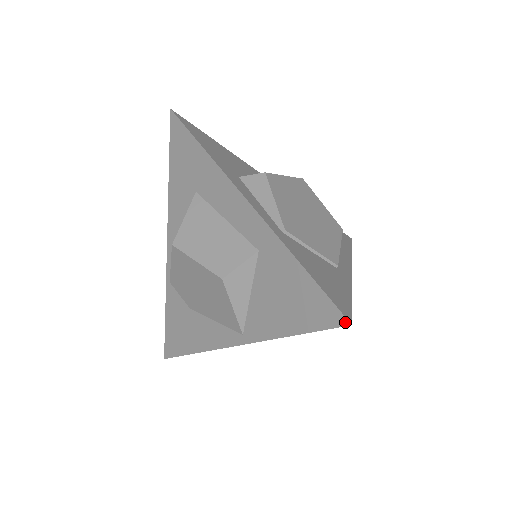
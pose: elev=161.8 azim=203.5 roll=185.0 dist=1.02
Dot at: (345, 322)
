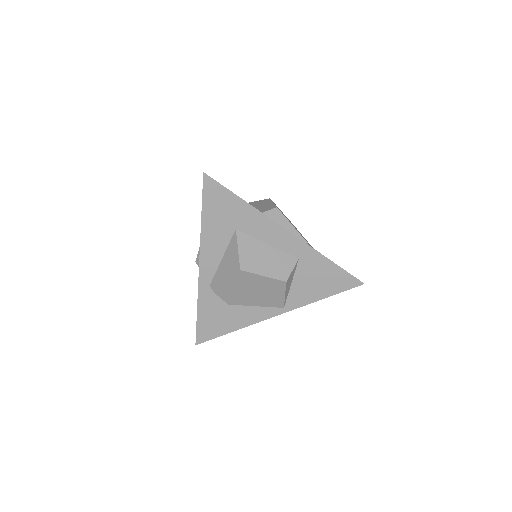
Dot at: (361, 283)
